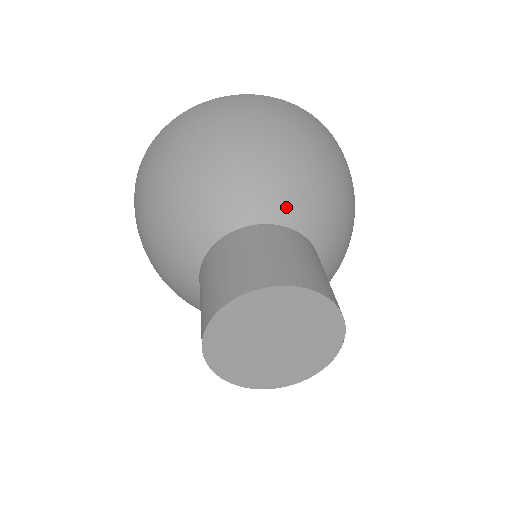
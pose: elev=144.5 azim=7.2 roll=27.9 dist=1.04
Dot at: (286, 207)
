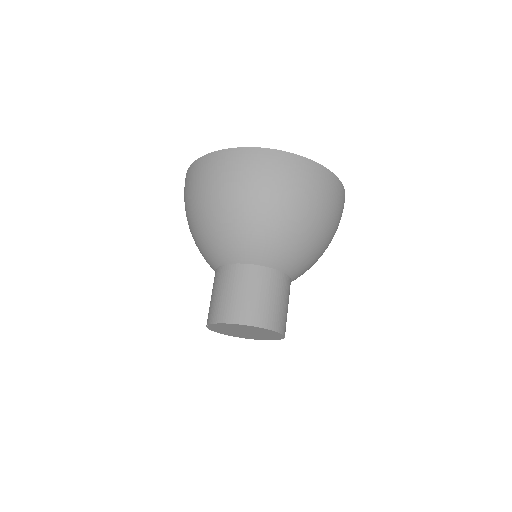
Dot at: (280, 259)
